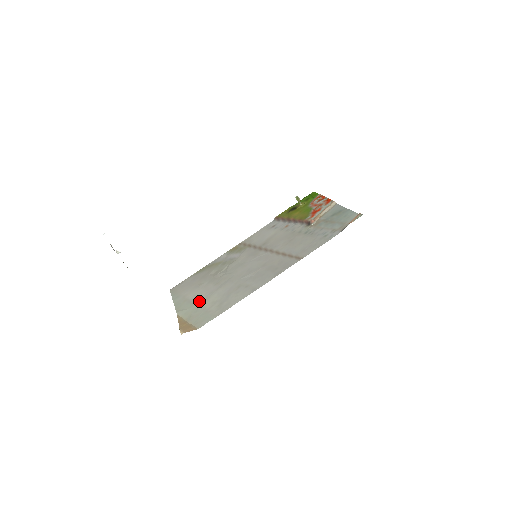
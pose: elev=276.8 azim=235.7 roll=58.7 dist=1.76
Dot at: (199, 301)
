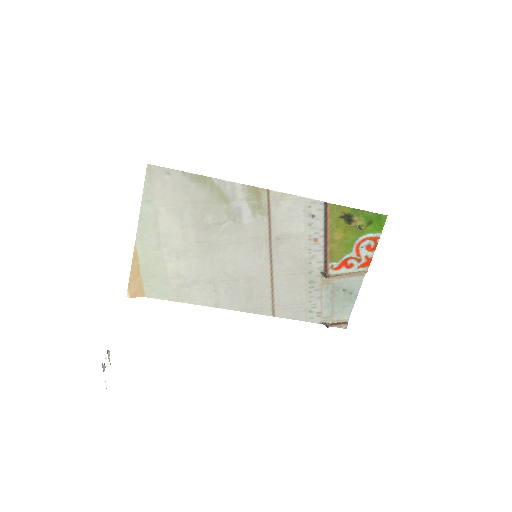
Dot at: (167, 251)
